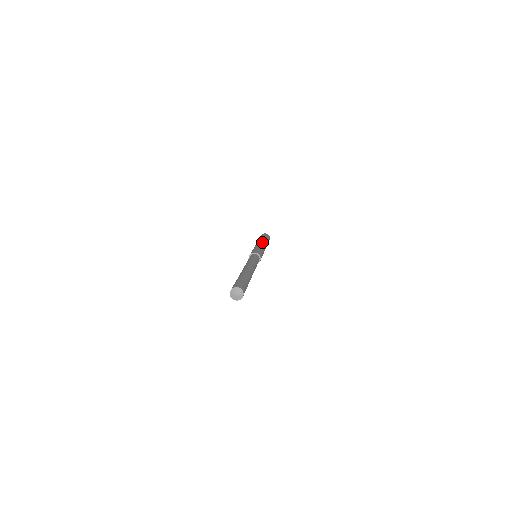
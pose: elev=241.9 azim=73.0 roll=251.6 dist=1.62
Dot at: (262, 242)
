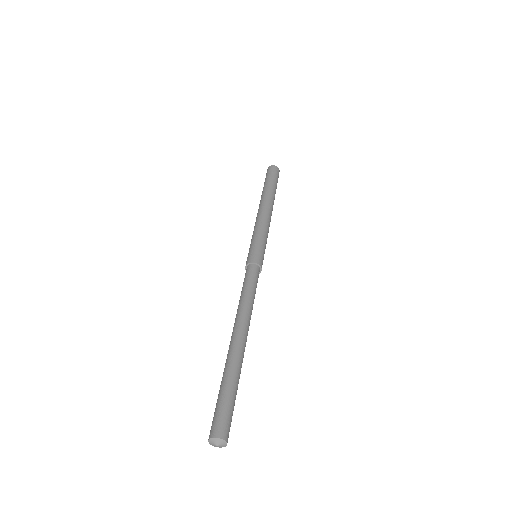
Dot at: (271, 211)
